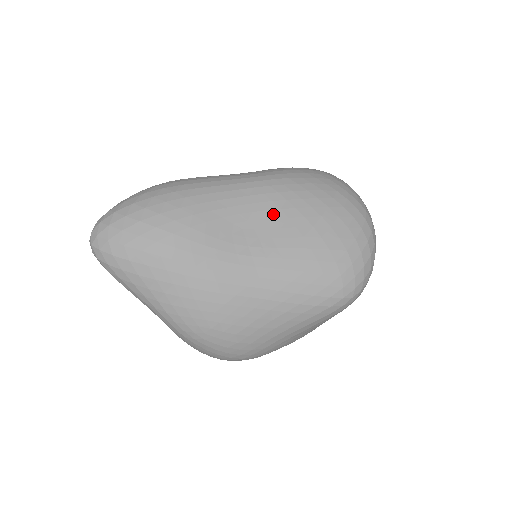
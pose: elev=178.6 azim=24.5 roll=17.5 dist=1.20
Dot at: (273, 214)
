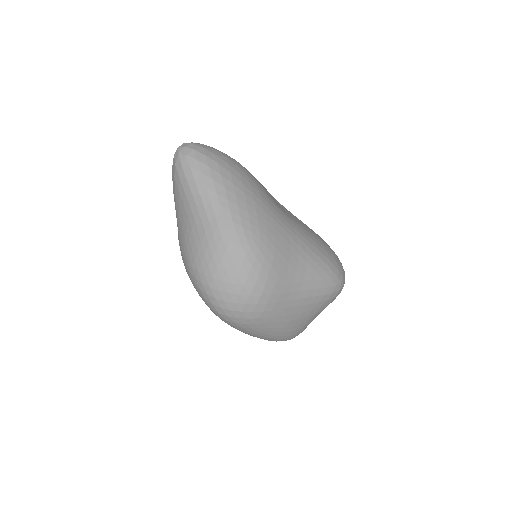
Dot at: (292, 214)
